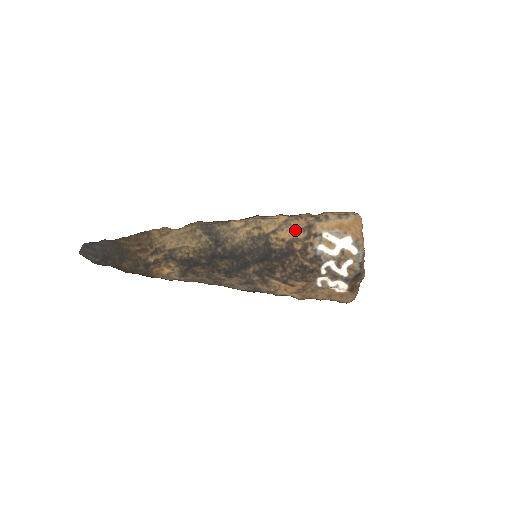
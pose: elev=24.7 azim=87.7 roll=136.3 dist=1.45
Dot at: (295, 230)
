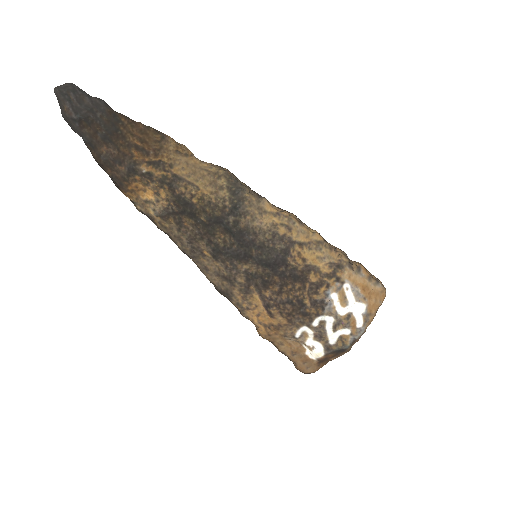
Dot at: (322, 259)
